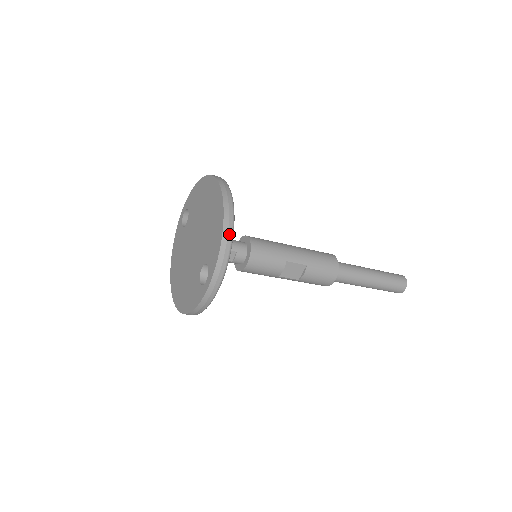
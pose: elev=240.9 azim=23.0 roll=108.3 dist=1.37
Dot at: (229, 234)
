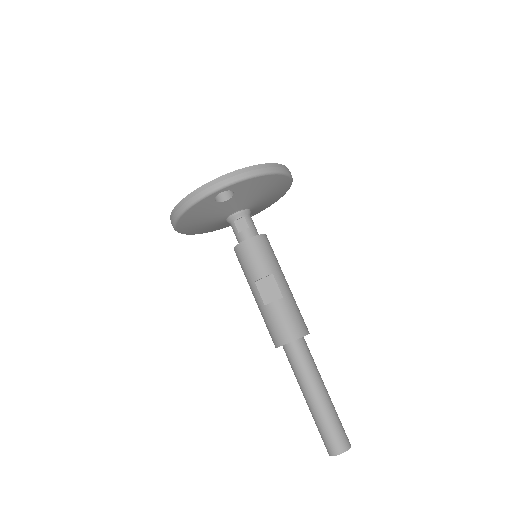
Dot at: (265, 169)
